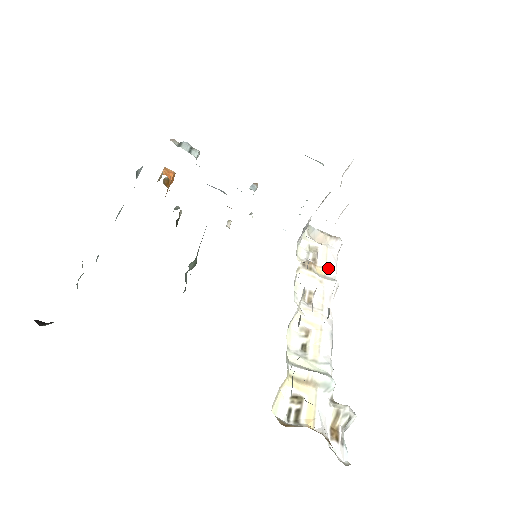
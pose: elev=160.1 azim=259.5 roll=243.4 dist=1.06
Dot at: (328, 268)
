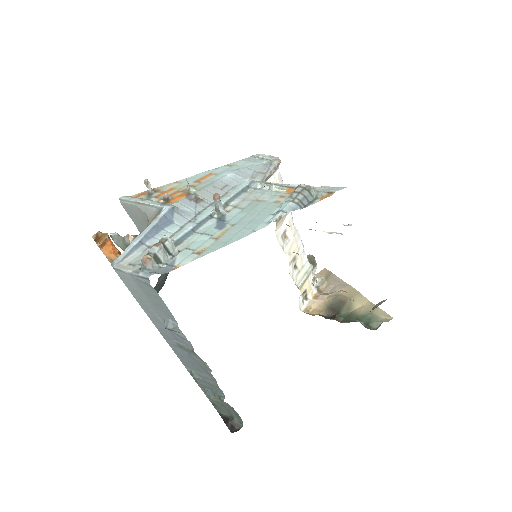
Dot at: occluded
